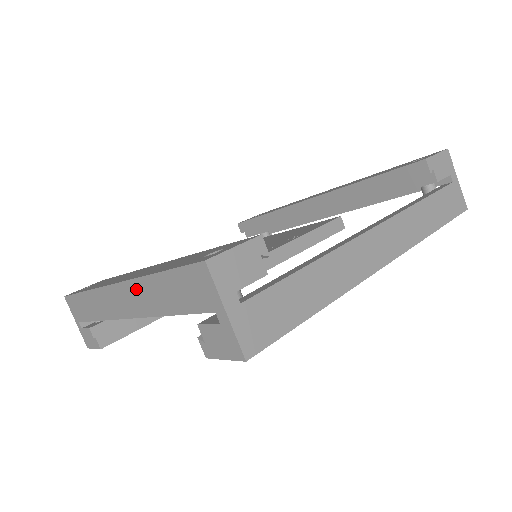
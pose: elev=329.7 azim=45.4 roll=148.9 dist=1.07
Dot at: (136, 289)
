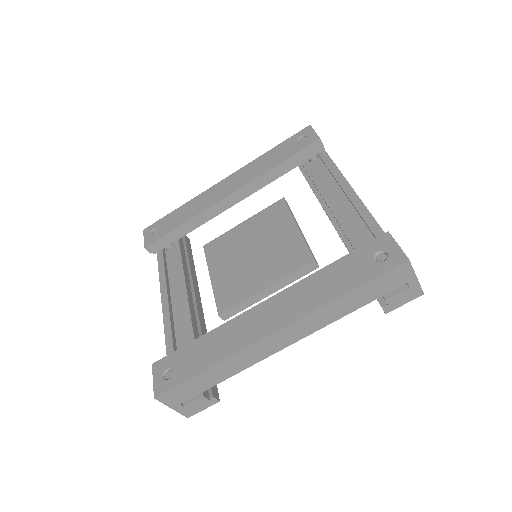
Dot at: (315, 317)
